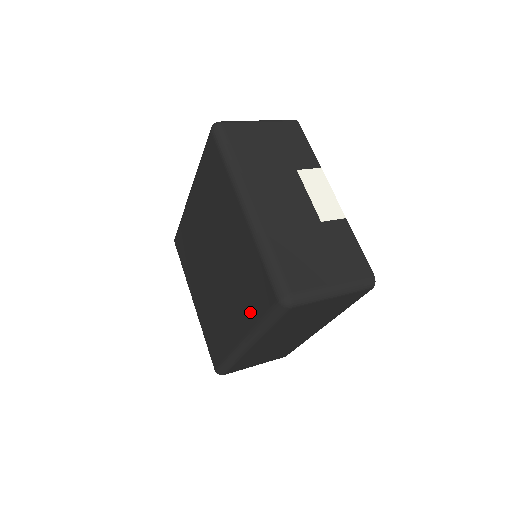
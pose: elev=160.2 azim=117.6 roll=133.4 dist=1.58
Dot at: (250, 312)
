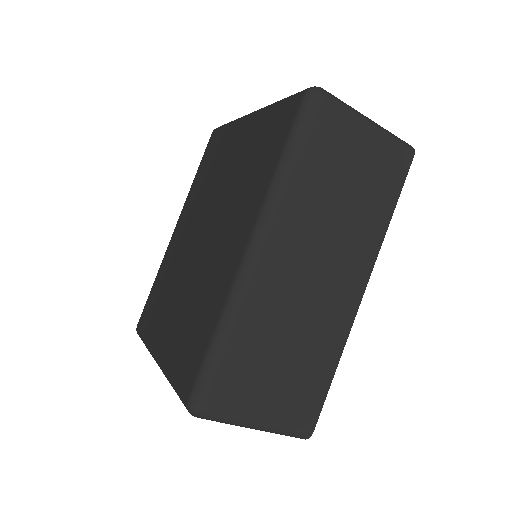
Dot at: (263, 176)
